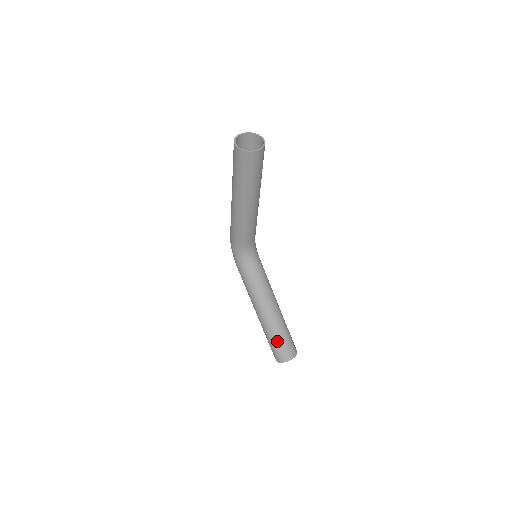
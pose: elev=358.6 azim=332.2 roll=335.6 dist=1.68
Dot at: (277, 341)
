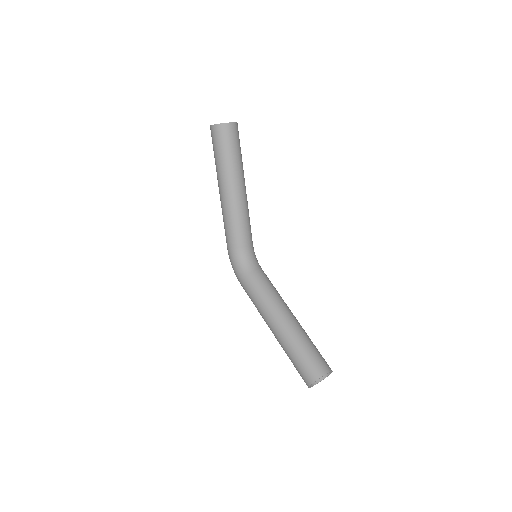
Dot at: (302, 352)
